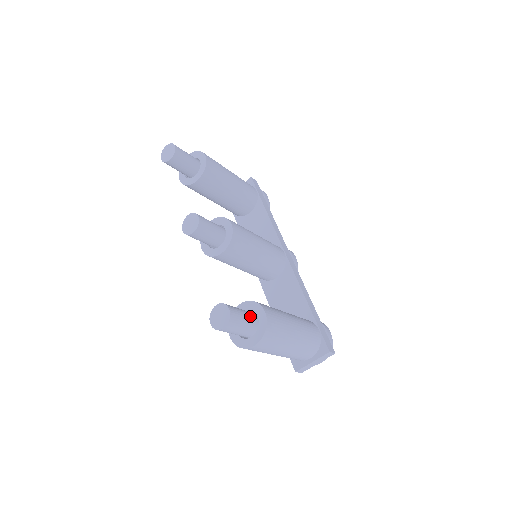
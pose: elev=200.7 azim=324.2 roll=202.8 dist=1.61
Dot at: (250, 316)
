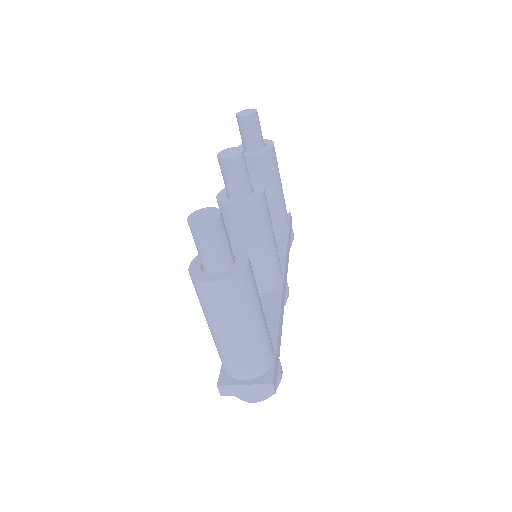
Dot at: (231, 250)
